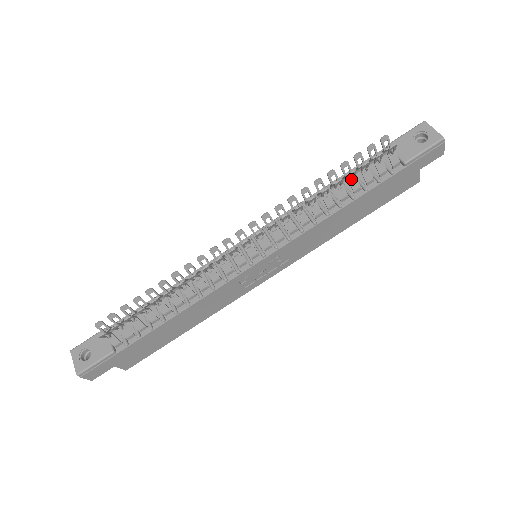
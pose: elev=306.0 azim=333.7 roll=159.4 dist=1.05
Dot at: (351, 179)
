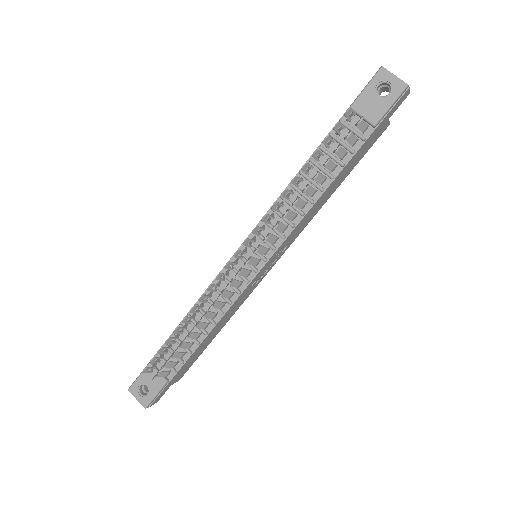
Dot at: (323, 156)
